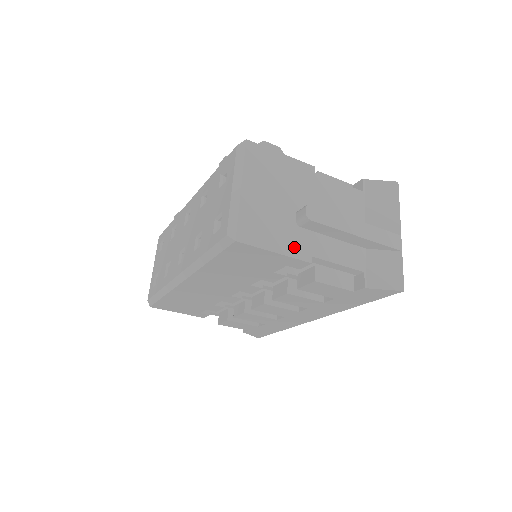
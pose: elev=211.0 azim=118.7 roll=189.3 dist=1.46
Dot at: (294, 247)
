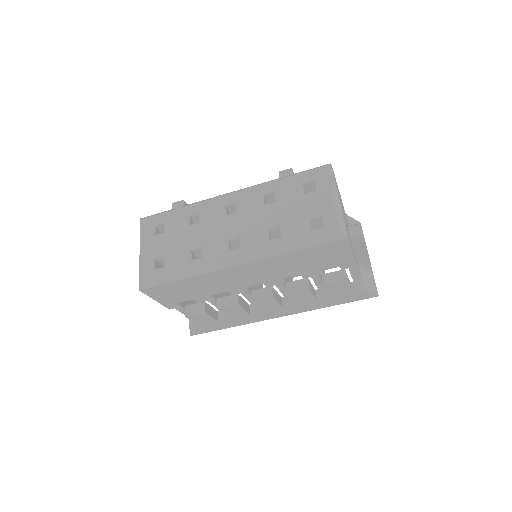
Dot at: (353, 252)
